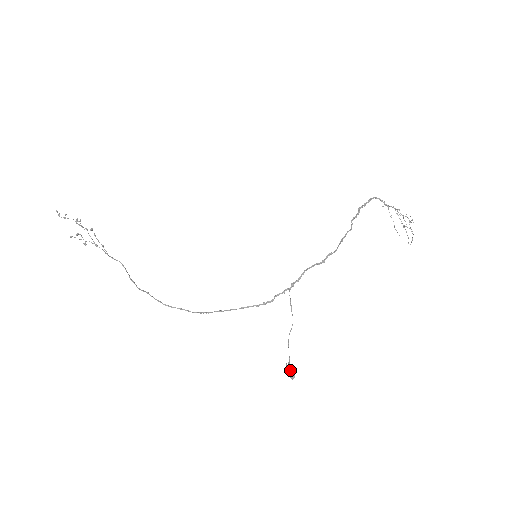
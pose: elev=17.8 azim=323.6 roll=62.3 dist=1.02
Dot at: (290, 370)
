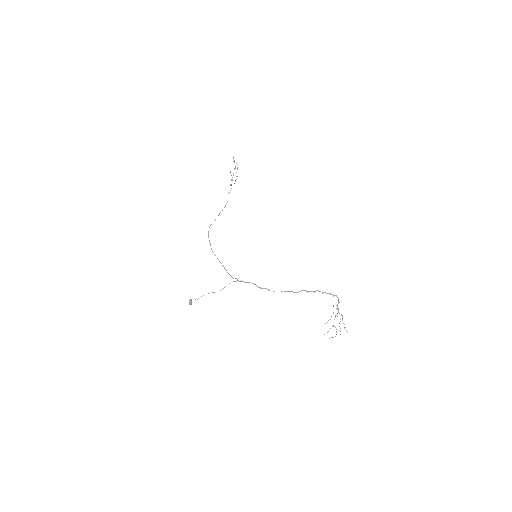
Dot at: (189, 301)
